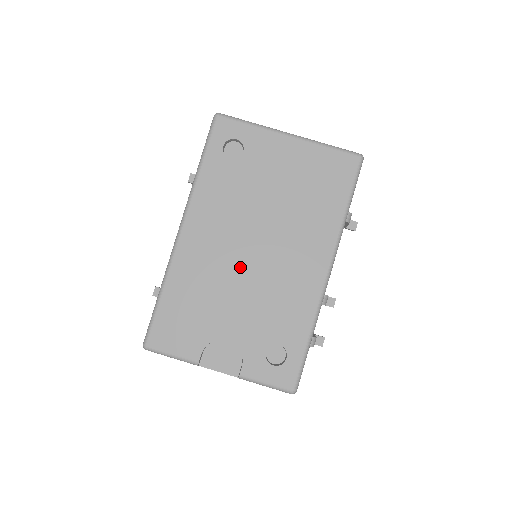
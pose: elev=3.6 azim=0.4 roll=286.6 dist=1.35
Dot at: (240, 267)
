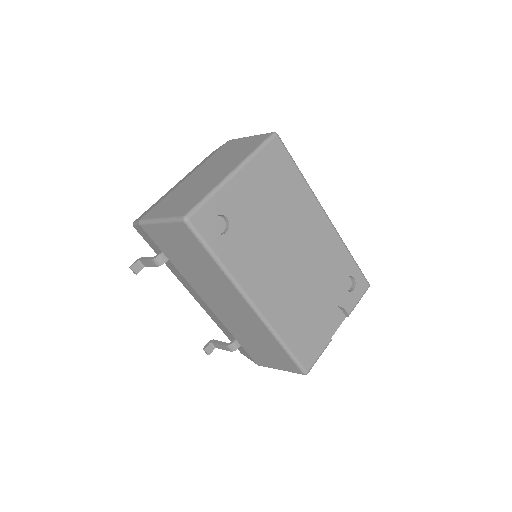
Dot at: (297, 275)
